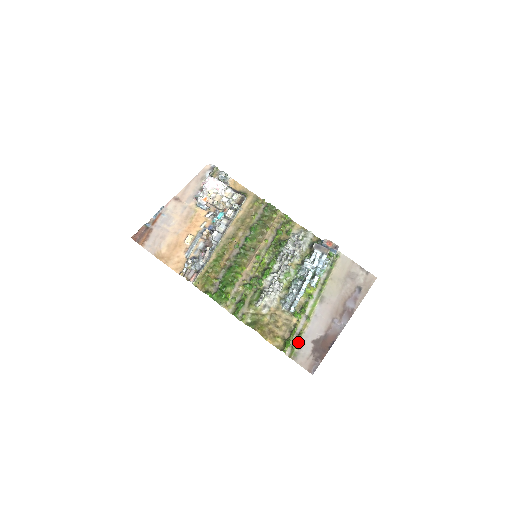
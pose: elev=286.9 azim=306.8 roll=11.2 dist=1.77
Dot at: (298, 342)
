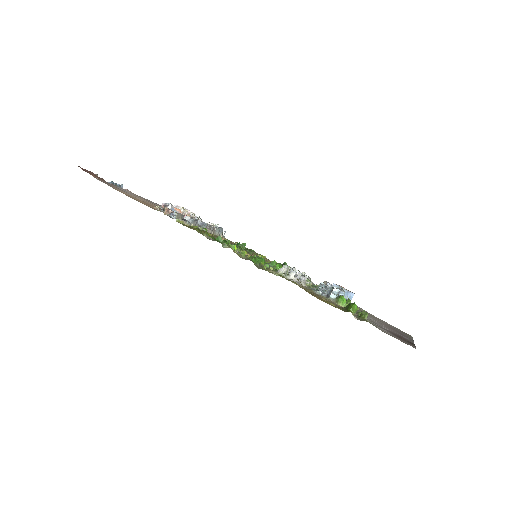
Dot at: occluded
